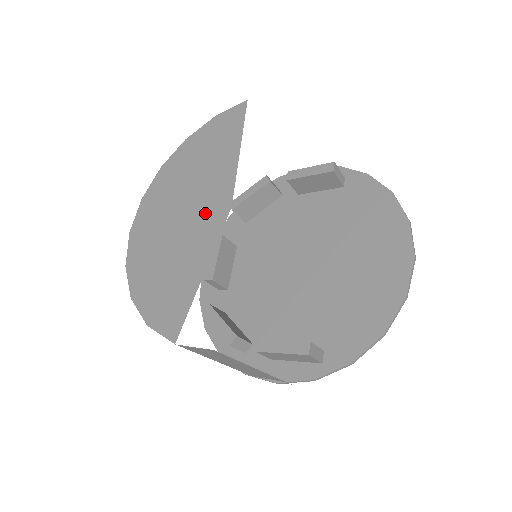
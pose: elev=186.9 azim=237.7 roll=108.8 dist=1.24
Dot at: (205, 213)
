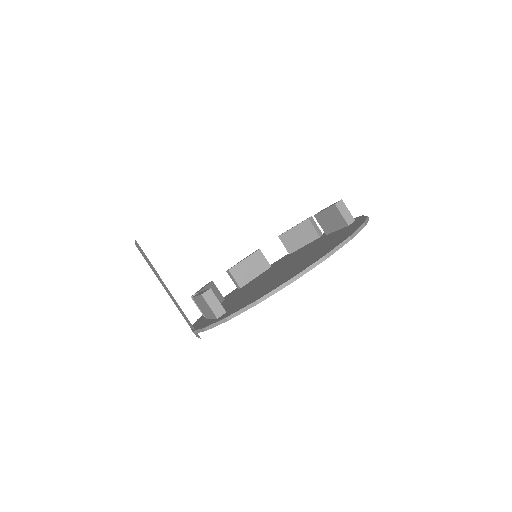
Dot at: occluded
